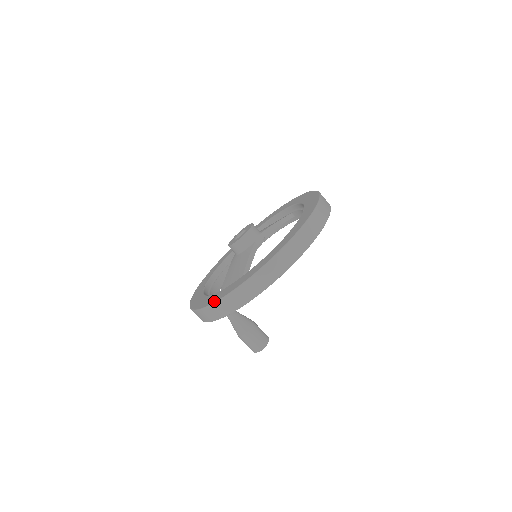
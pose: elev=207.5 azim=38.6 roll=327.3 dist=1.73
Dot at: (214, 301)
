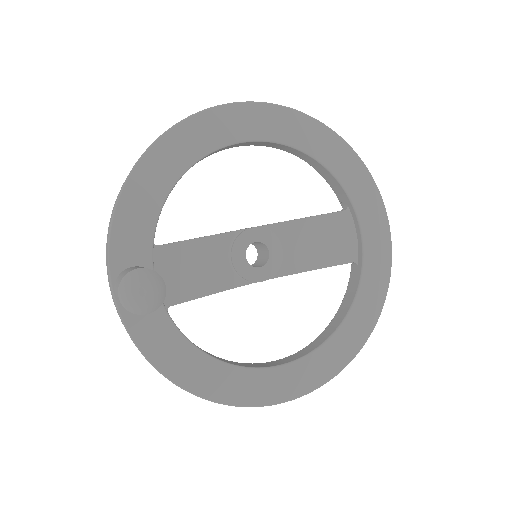
Dot at: occluded
